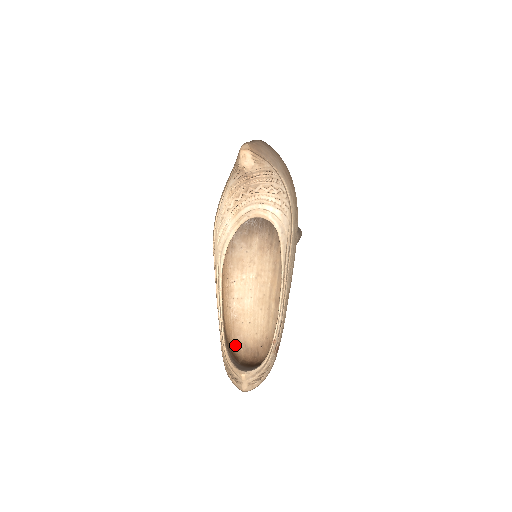
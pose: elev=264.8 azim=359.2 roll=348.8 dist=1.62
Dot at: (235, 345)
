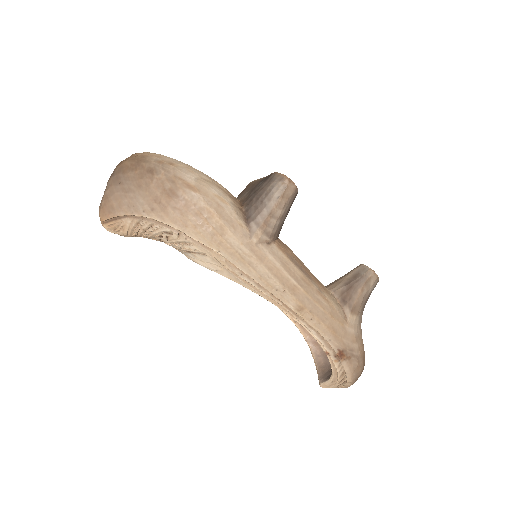
Dot at: occluded
